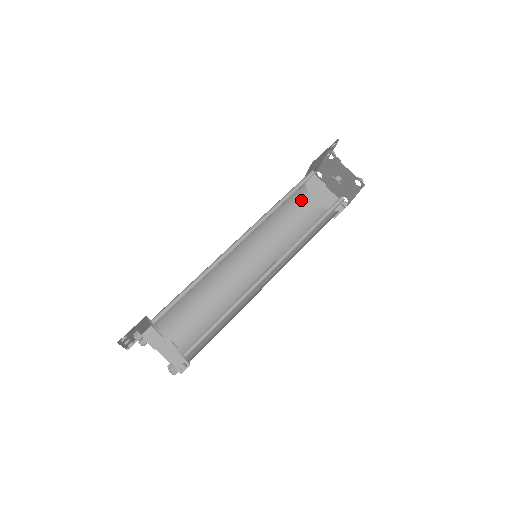
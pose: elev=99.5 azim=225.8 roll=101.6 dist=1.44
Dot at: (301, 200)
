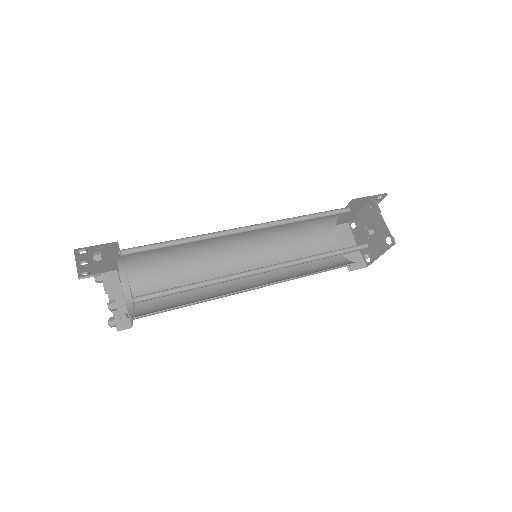
Dot at: (325, 237)
